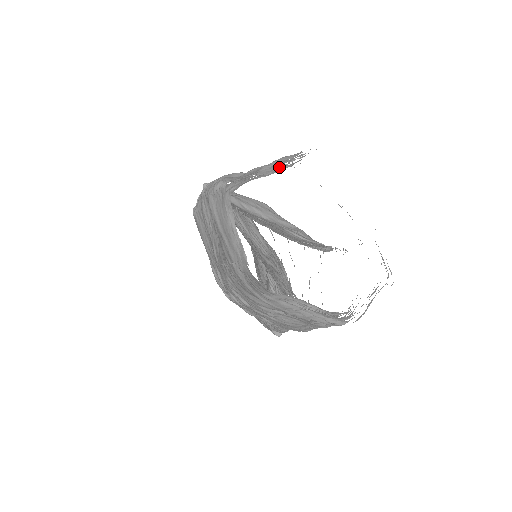
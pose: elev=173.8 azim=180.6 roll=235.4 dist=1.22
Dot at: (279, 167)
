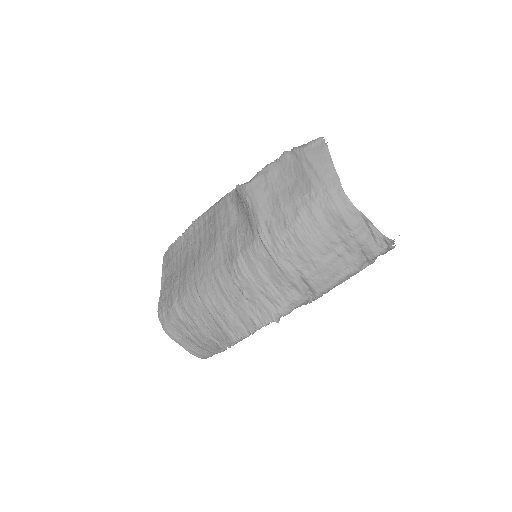
Dot at: occluded
